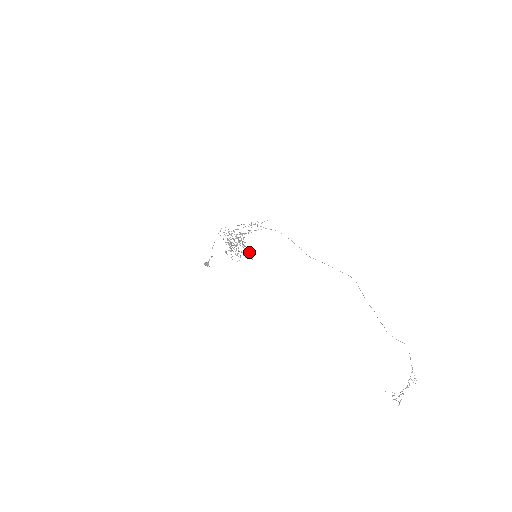
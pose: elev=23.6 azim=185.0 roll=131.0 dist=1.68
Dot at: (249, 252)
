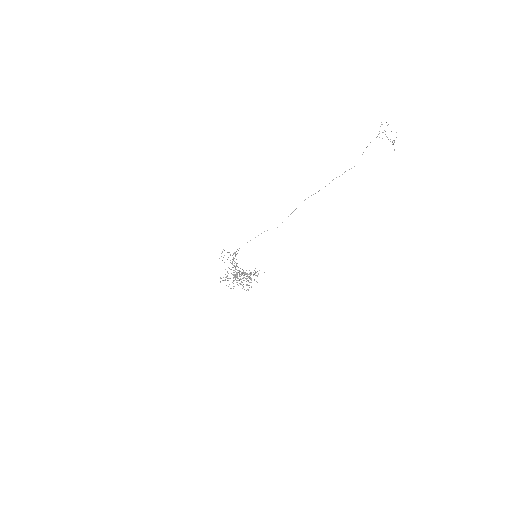
Dot at: (254, 273)
